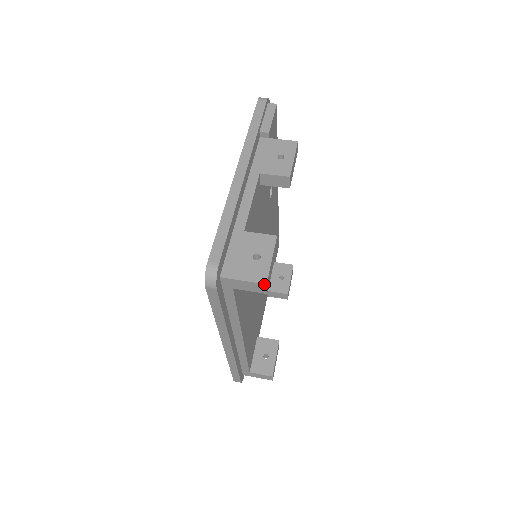
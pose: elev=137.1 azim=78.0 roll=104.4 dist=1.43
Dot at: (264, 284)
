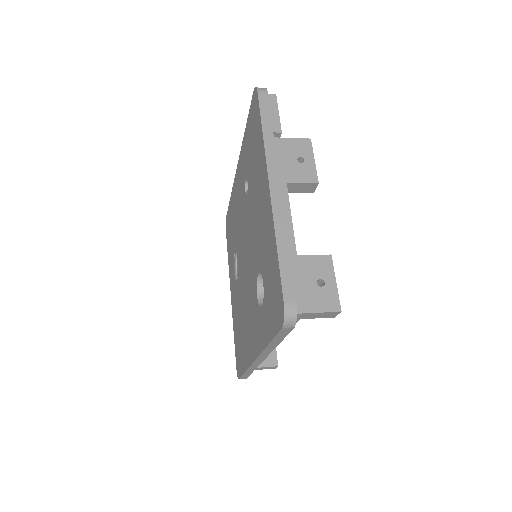
Dot at: (339, 312)
